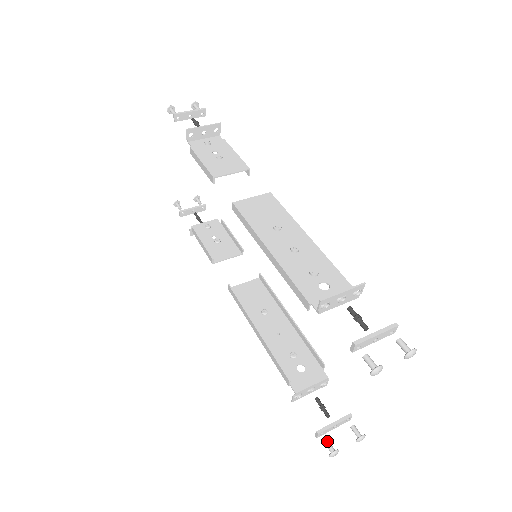
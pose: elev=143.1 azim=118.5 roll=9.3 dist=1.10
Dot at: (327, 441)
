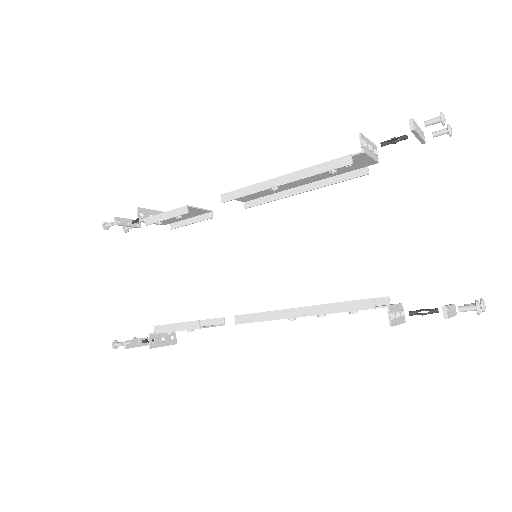
Dot at: (460, 306)
